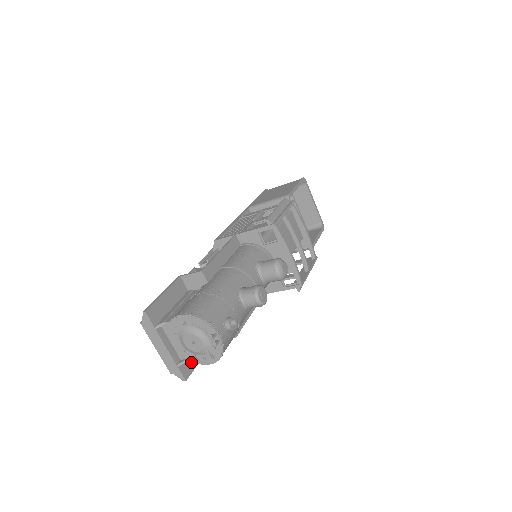
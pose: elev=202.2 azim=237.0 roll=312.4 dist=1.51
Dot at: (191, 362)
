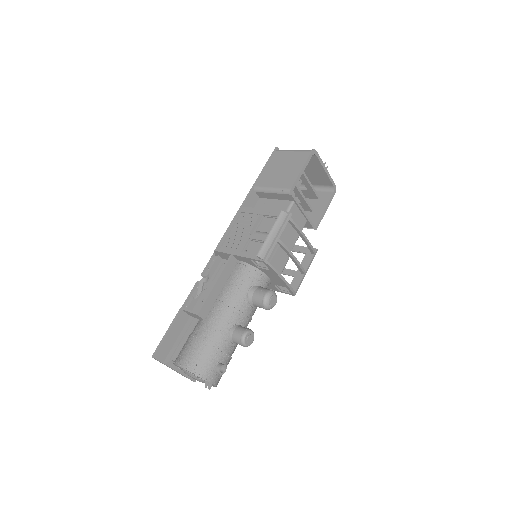
Dot at: occluded
